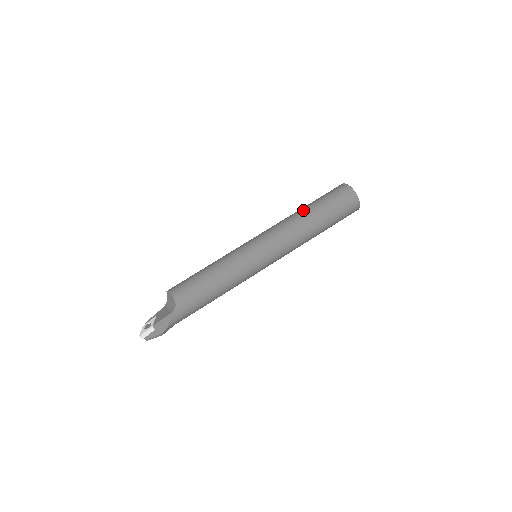
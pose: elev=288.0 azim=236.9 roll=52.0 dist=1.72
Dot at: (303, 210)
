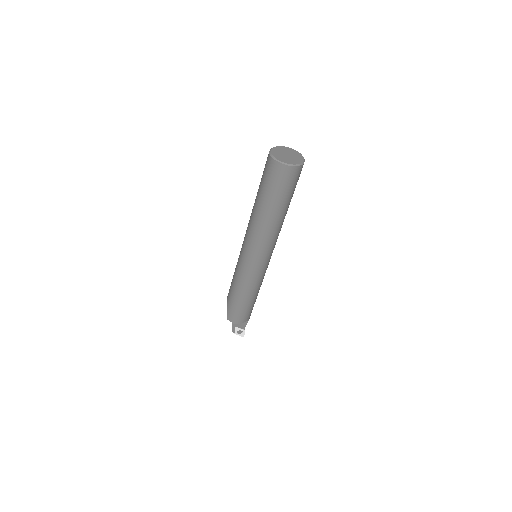
Dot at: (276, 217)
